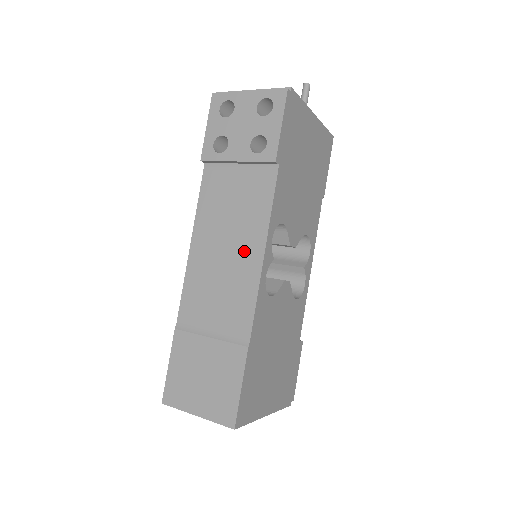
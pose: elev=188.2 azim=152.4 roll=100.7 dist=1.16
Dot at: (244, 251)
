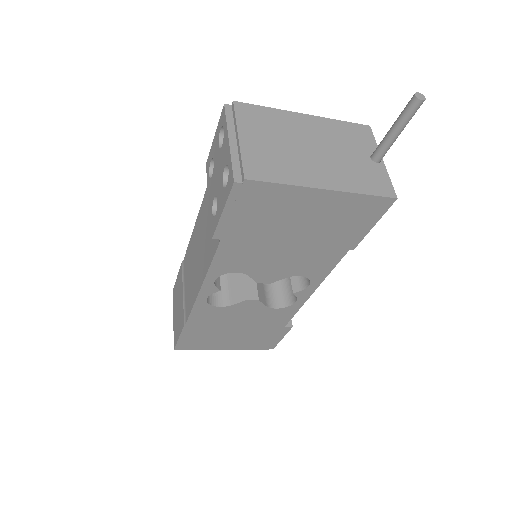
Dot at: (199, 270)
